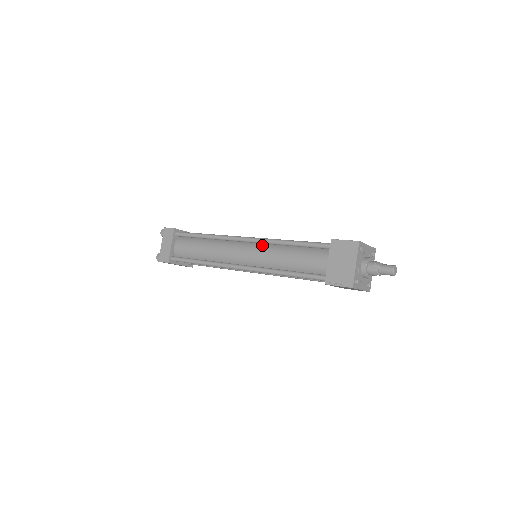
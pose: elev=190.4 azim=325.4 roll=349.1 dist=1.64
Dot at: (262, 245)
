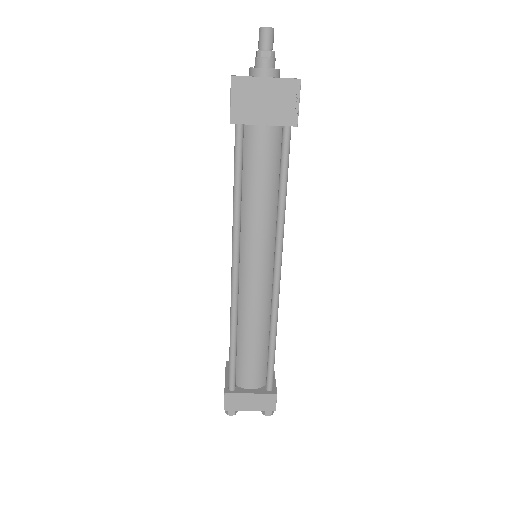
Dot at: occluded
